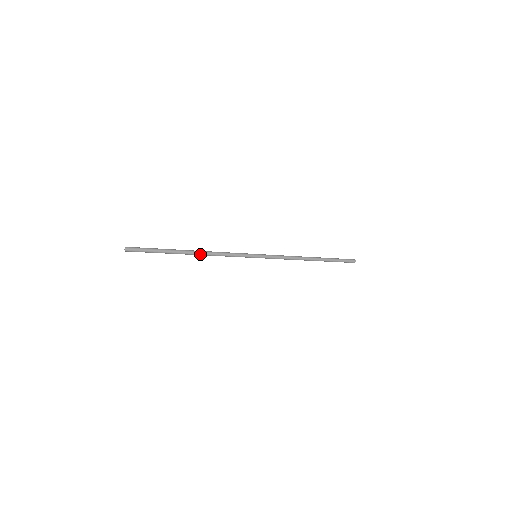
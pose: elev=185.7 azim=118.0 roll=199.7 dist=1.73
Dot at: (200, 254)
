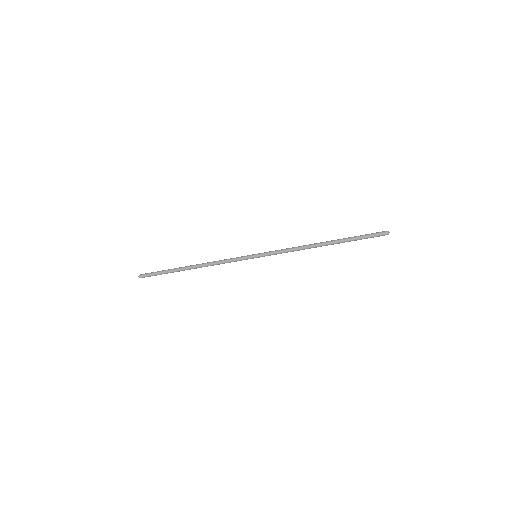
Dot at: (199, 267)
